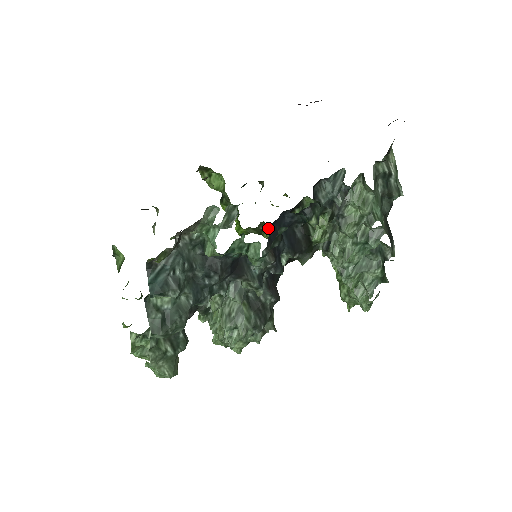
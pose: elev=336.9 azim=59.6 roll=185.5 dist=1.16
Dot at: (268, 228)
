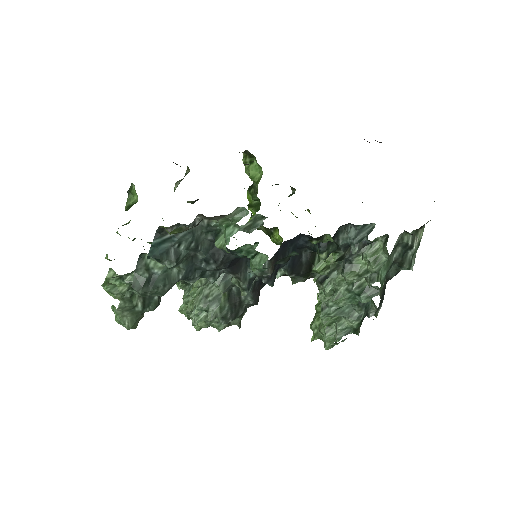
Dot at: occluded
